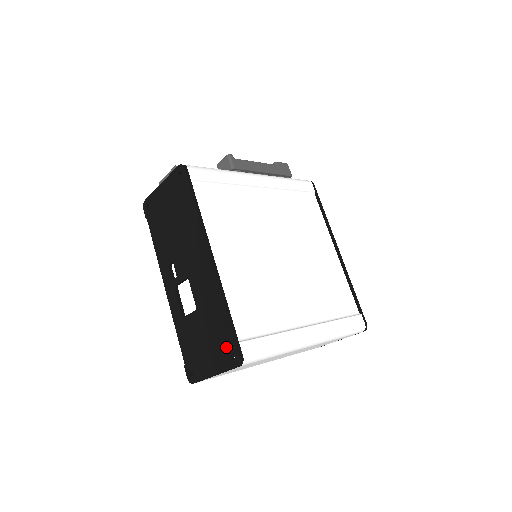
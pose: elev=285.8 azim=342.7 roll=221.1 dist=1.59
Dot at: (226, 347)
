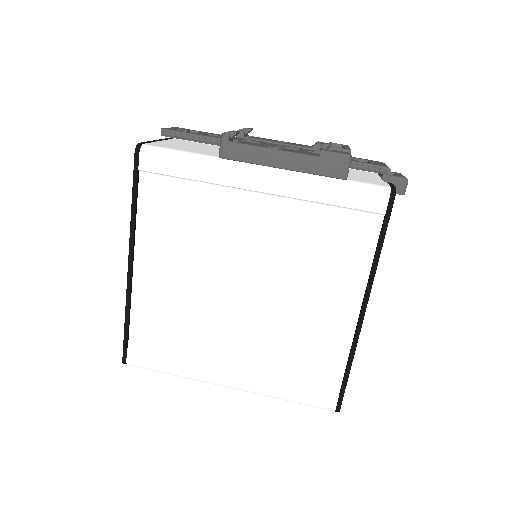
Dot at: occluded
